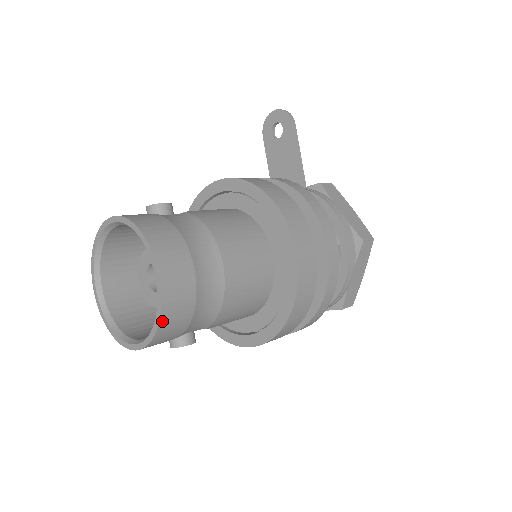
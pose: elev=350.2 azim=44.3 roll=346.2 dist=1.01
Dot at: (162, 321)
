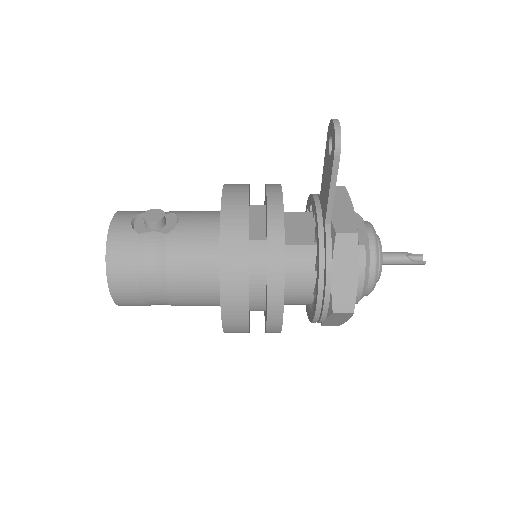
Dot at: (121, 305)
